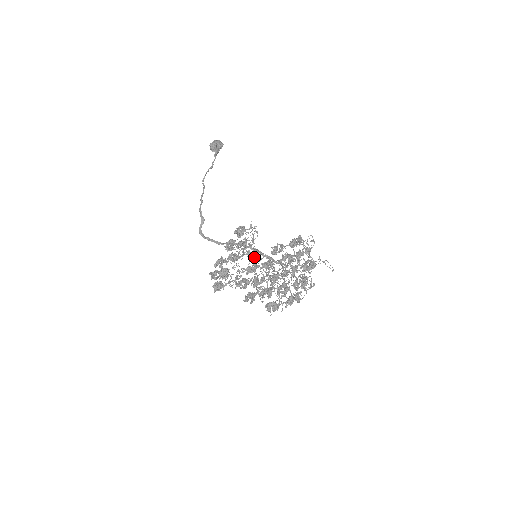
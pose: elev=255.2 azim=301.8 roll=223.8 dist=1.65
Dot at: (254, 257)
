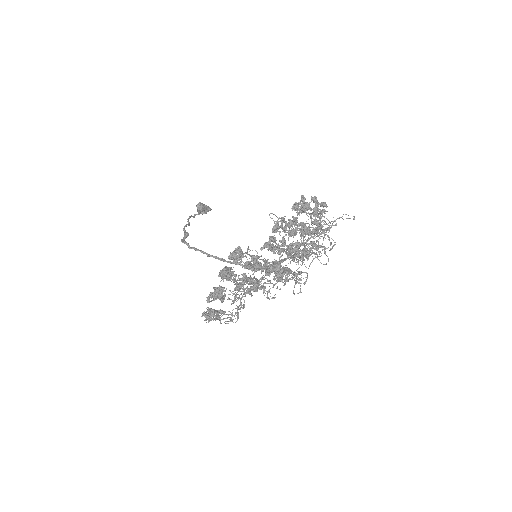
Dot at: occluded
